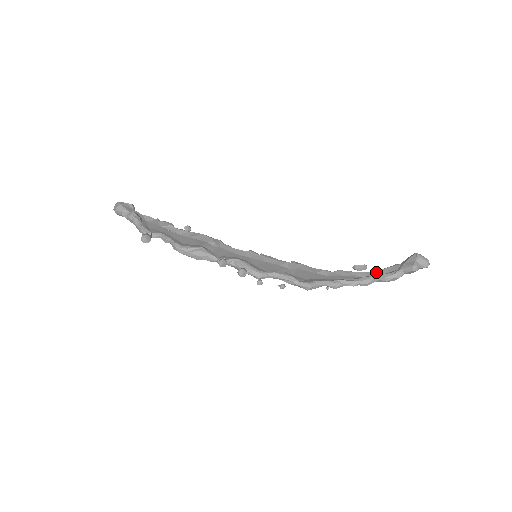
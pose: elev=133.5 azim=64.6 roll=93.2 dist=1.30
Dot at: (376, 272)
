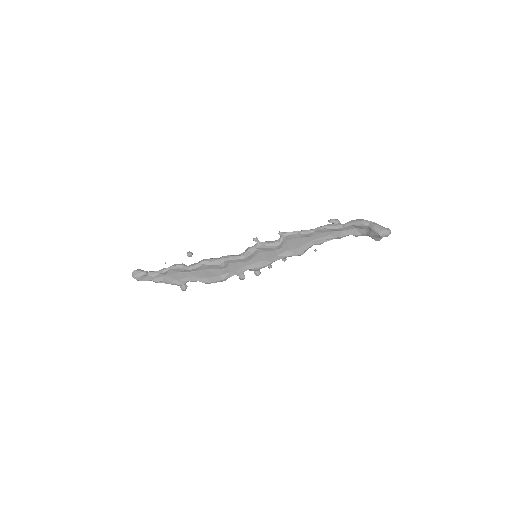
Dot at: (348, 228)
